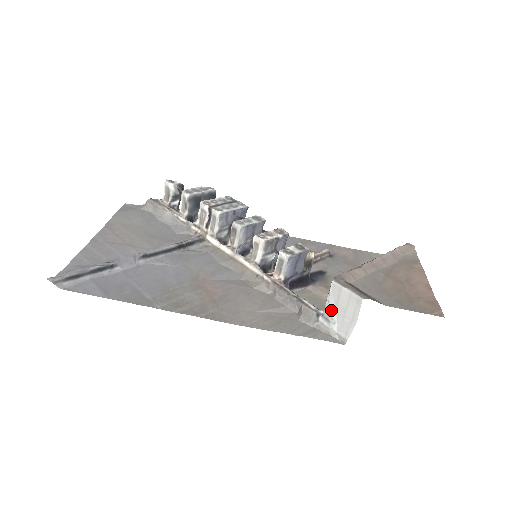
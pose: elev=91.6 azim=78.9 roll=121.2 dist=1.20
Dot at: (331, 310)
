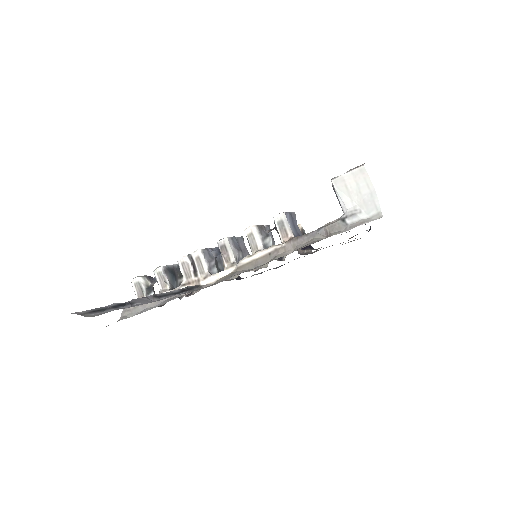
Dot at: (349, 205)
